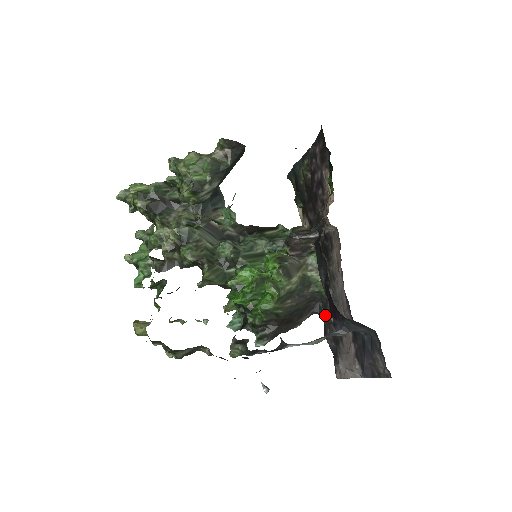
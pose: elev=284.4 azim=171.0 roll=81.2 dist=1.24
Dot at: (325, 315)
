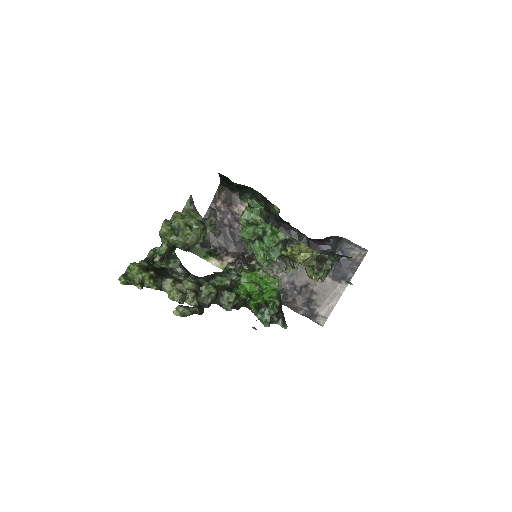
Dot at: (287, 298)
